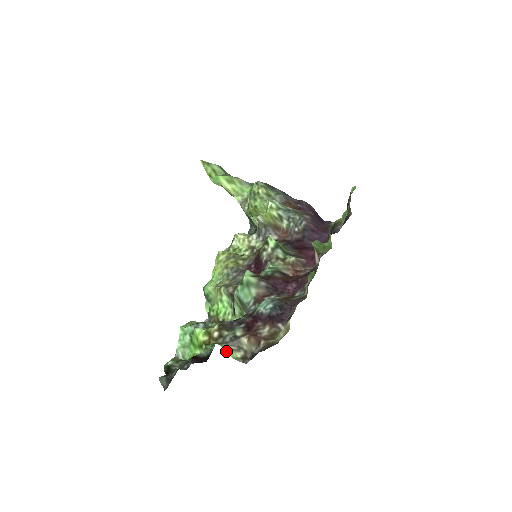
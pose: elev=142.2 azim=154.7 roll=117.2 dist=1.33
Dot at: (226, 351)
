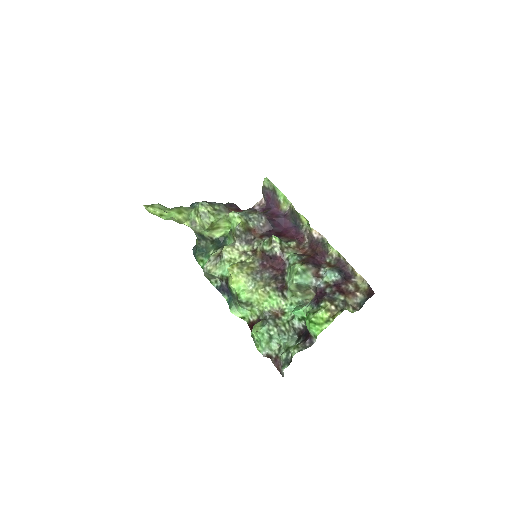
Dot at: occluded
